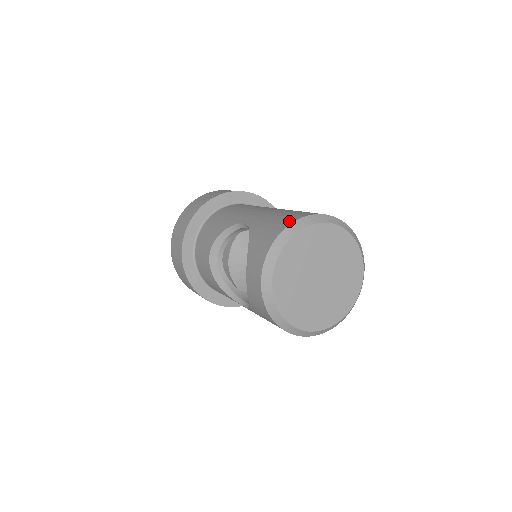
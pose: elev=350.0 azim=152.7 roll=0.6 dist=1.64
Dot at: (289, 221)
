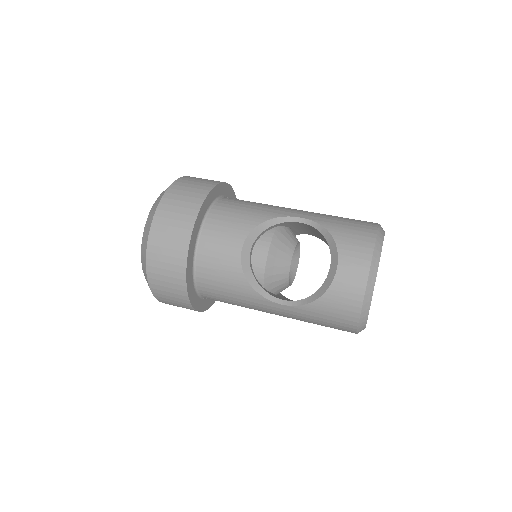
Dot at: (373, 224)
